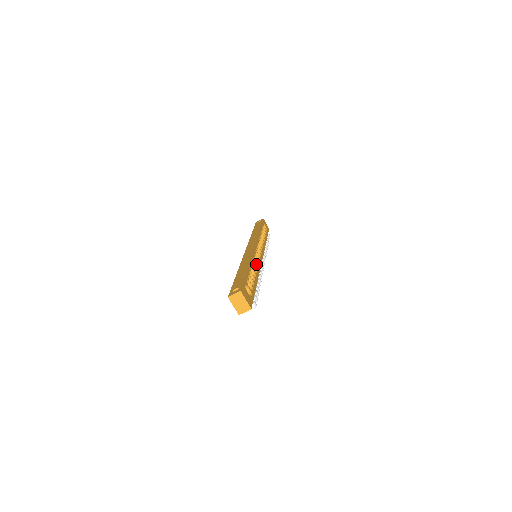
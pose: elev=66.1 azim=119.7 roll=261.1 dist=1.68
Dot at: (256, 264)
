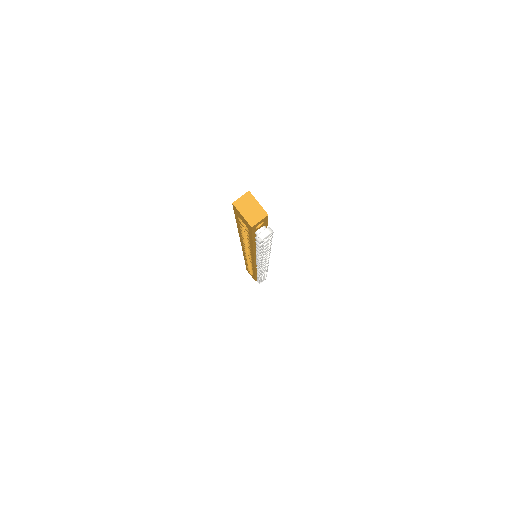
Dot at: occluded
